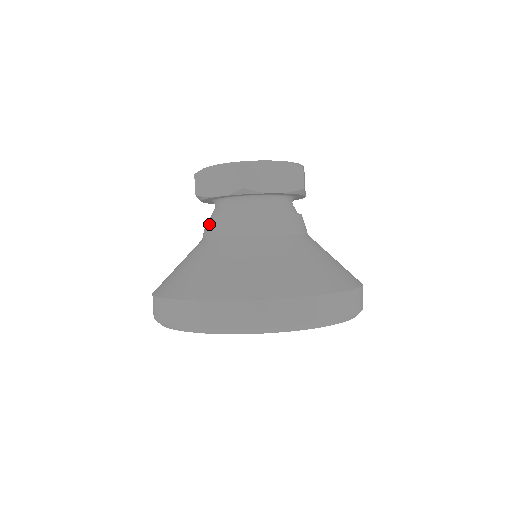
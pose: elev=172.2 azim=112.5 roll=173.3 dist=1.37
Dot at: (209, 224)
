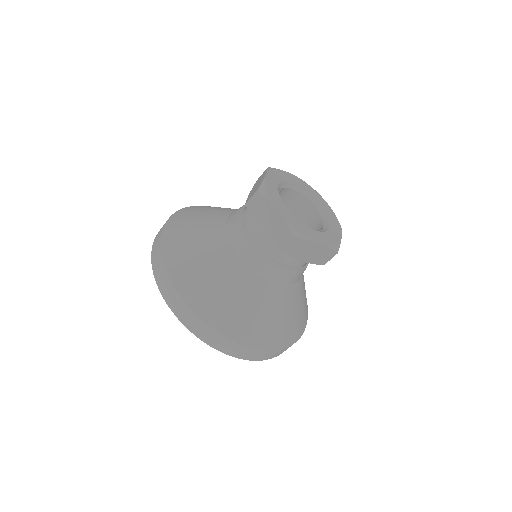
Dot at: (270, 266)
